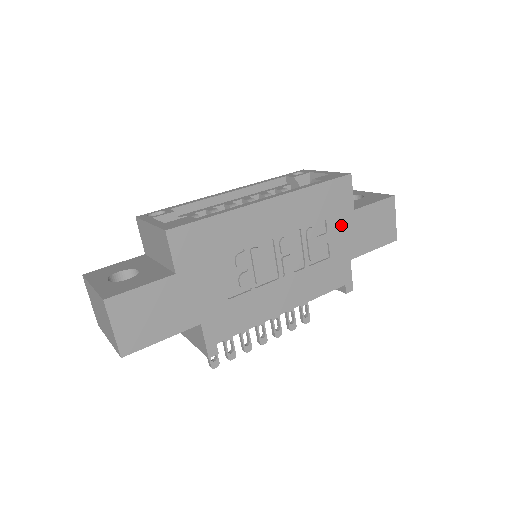
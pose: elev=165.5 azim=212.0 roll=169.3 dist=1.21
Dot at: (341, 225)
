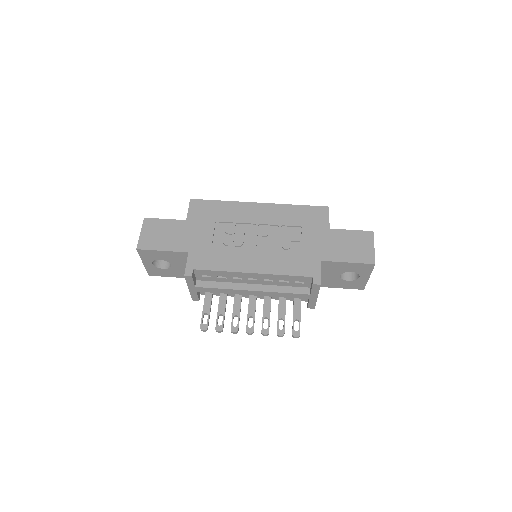
Dot at: (315, 234)
